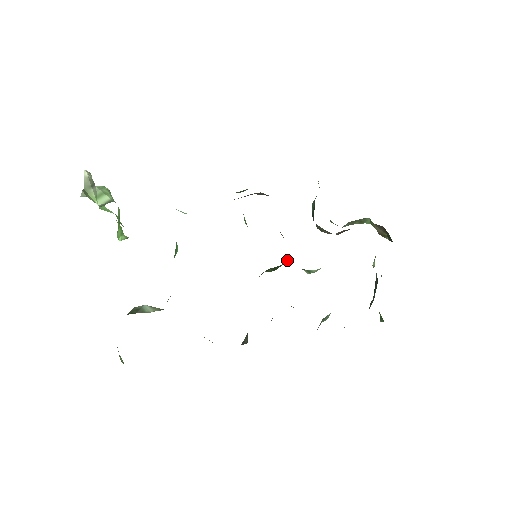
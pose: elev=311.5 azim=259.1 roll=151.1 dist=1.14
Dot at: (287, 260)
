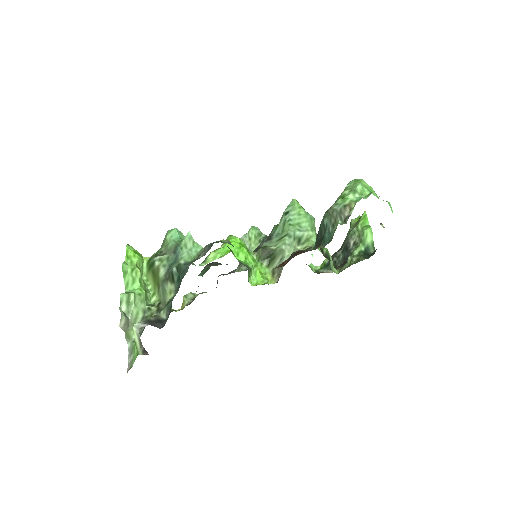
Dot at: (282, 250)
